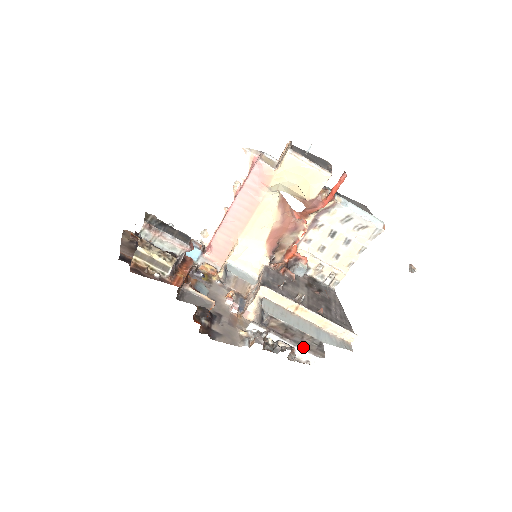
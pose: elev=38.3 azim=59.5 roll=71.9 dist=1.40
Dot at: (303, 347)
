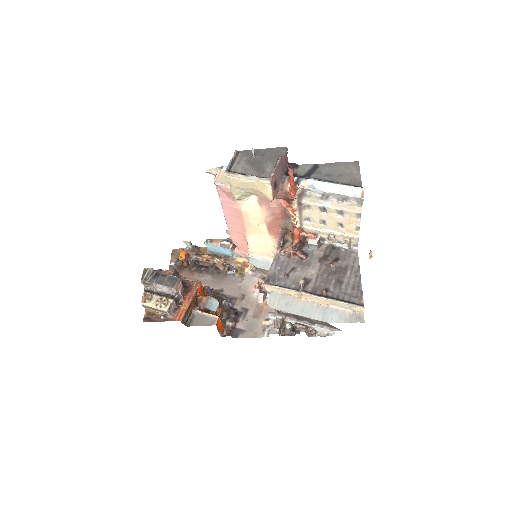
Dot at: (319, 325)
